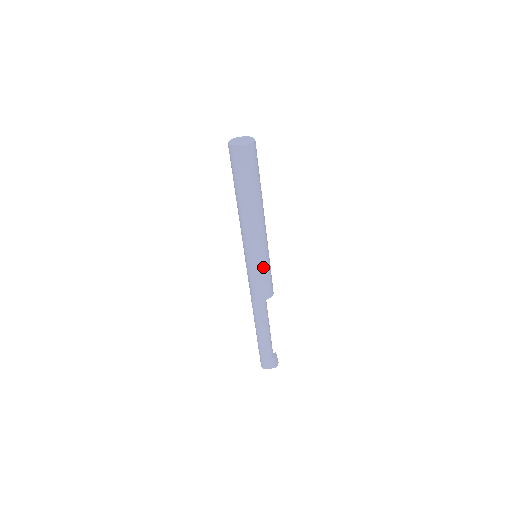
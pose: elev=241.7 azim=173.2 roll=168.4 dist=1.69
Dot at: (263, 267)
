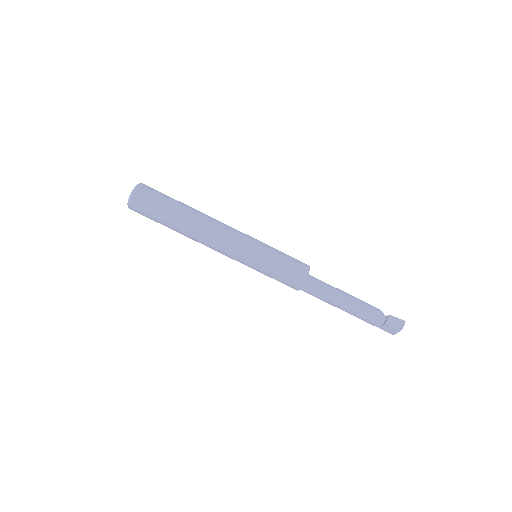
Dot at: (262, 267)
